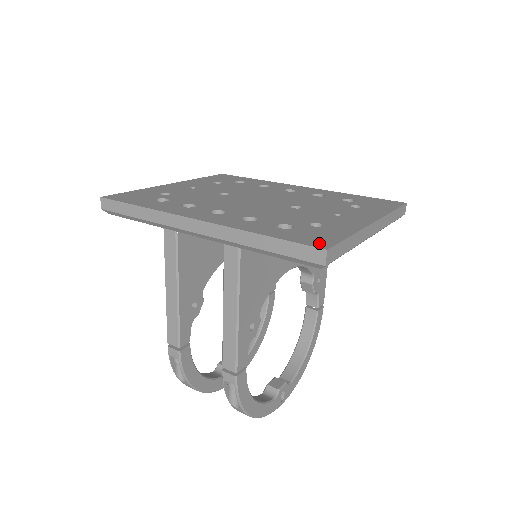
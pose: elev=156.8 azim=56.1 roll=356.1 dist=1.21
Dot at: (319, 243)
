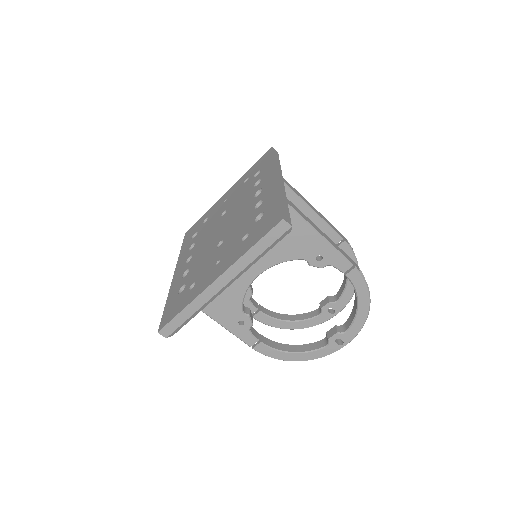
Dot at: (164, 321)
